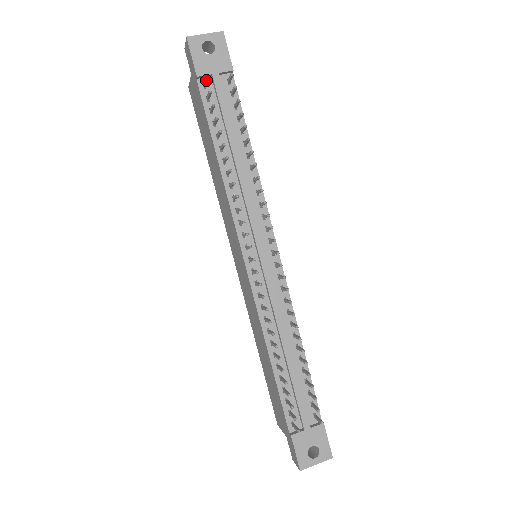
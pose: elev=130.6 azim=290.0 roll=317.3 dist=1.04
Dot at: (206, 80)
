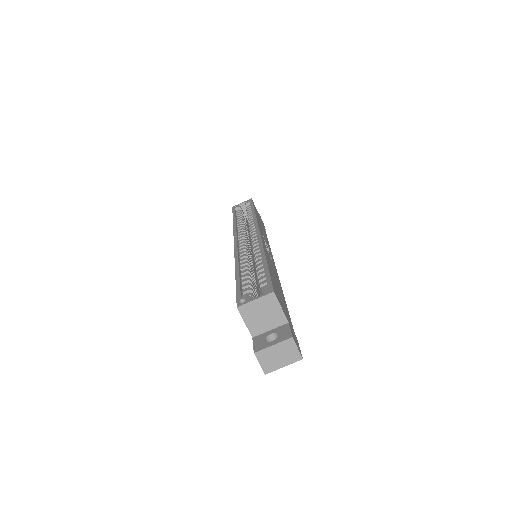
Dot at: occluded
